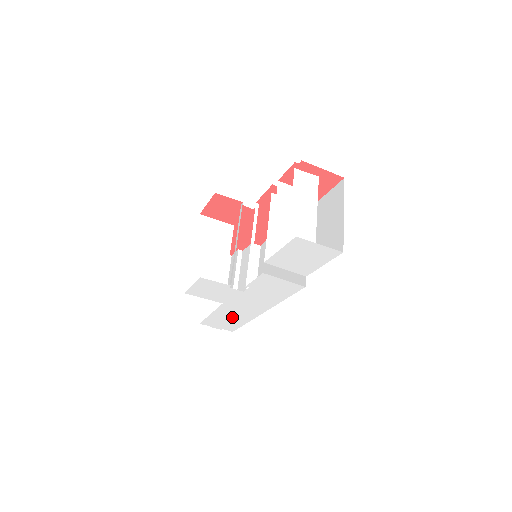
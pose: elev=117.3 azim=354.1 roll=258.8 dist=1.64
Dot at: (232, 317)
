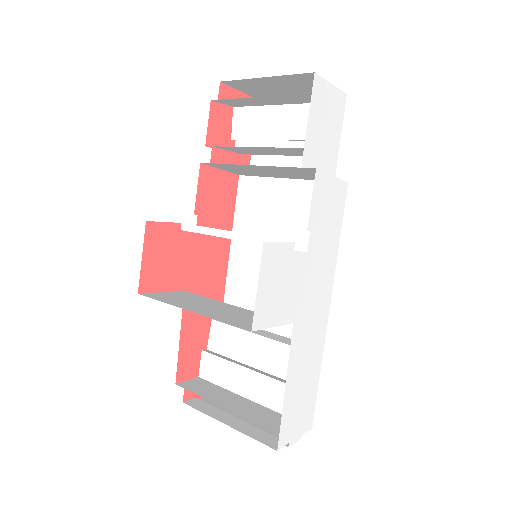
Dot at: (306, 368)
